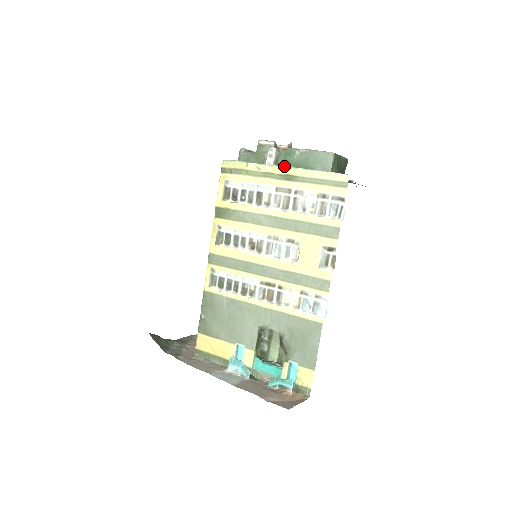
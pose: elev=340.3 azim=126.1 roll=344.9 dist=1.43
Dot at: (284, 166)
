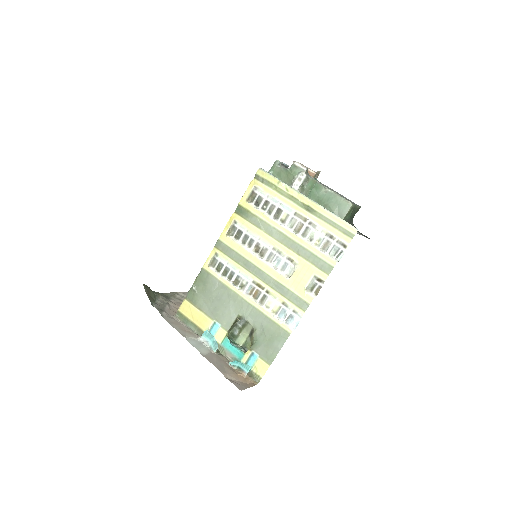
Dot at: occluded
